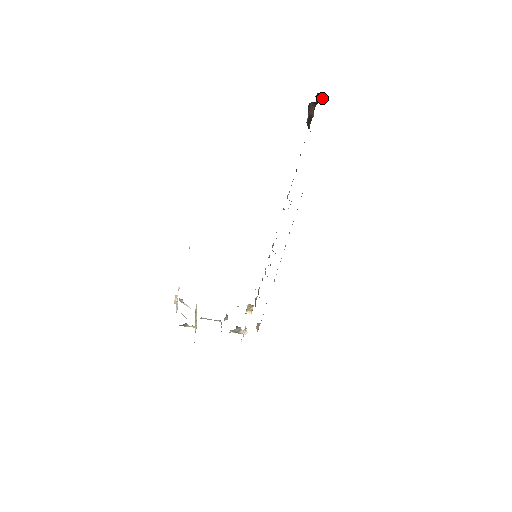
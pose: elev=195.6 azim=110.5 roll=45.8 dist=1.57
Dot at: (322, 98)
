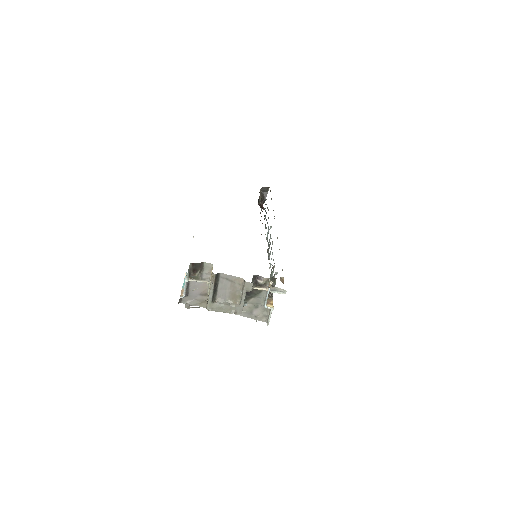
Dot at: (264, 195)
